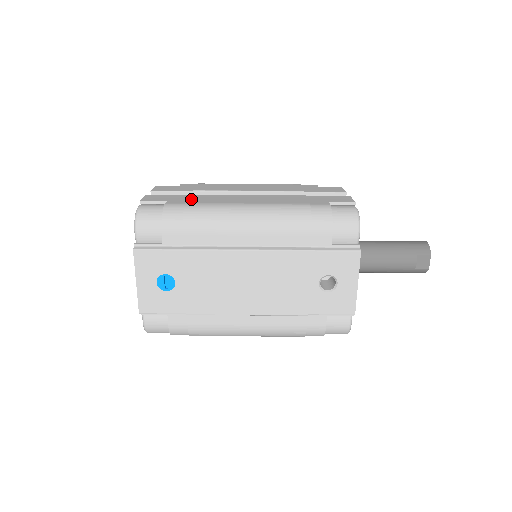
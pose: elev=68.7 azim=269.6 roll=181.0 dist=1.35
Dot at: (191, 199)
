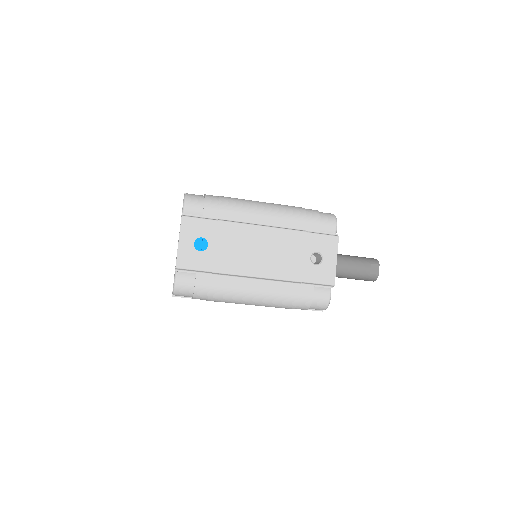
Dot at: occluded
